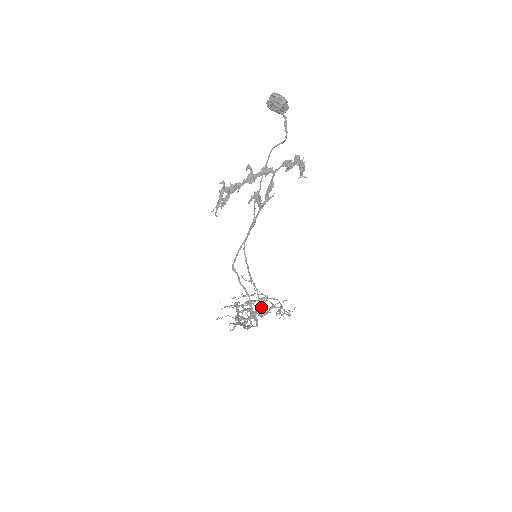
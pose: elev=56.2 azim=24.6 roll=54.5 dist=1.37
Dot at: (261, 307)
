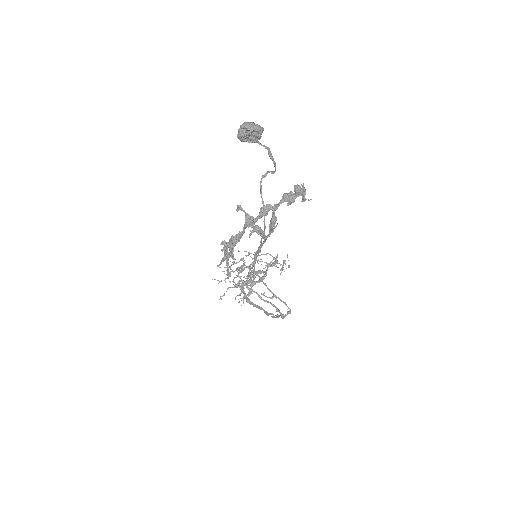
Dot at: occluded
